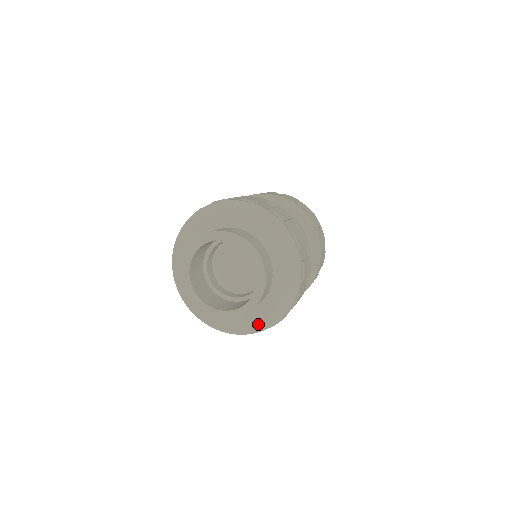
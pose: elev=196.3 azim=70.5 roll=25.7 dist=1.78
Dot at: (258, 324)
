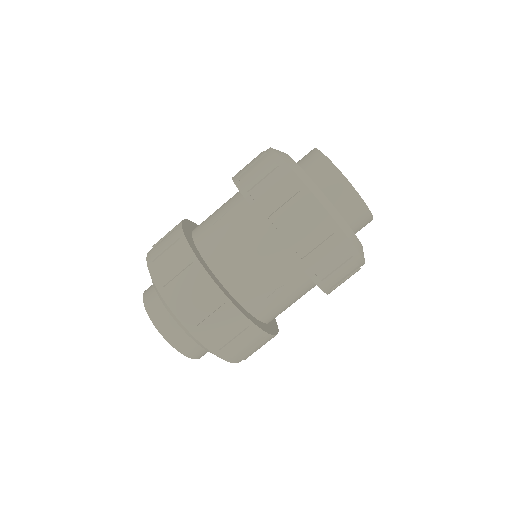
Dot at: occluded
